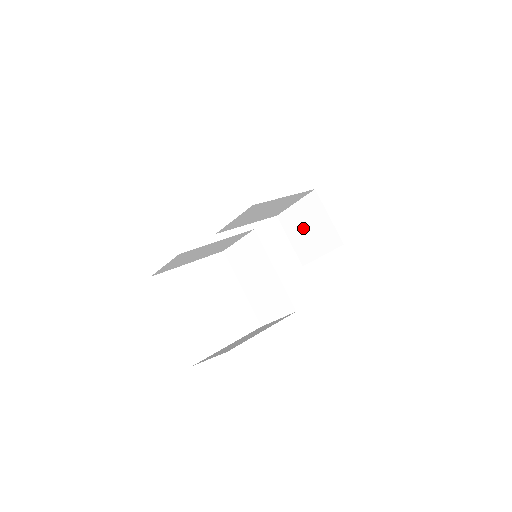
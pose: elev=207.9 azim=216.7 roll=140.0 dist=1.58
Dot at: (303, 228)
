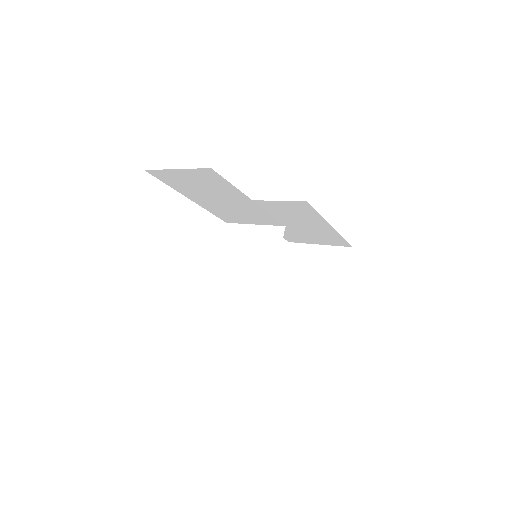
Dot at: (307, 274)
